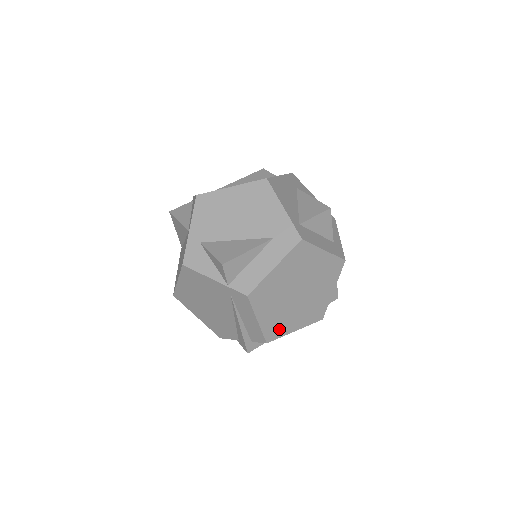
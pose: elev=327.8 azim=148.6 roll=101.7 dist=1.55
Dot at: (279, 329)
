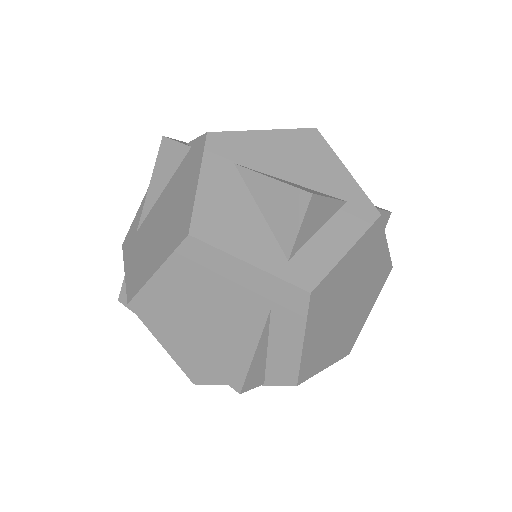
Dot at: (352, 336)
